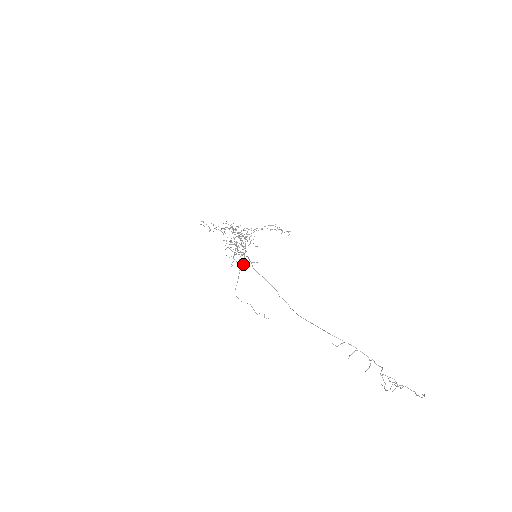
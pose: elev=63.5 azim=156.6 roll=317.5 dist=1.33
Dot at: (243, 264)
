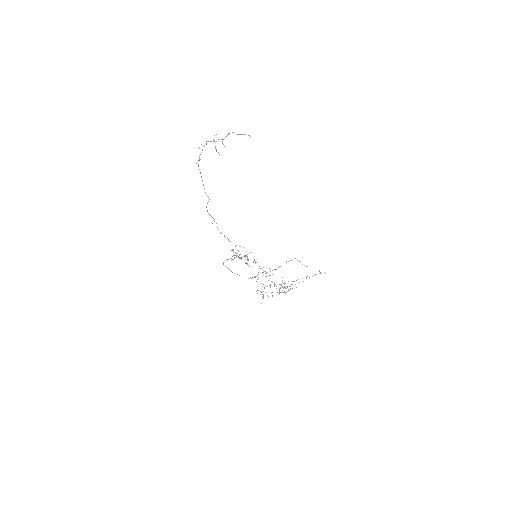
Dot at: occluded
